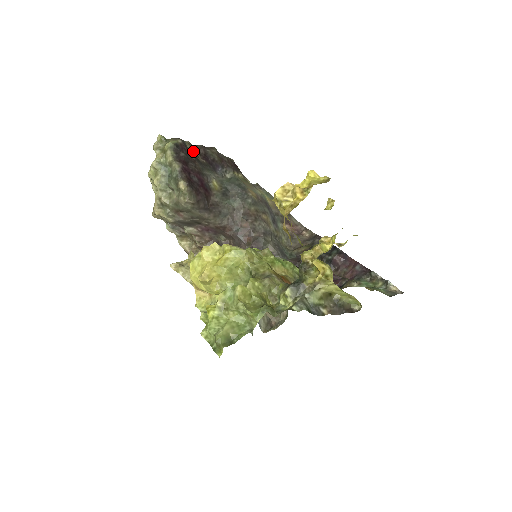
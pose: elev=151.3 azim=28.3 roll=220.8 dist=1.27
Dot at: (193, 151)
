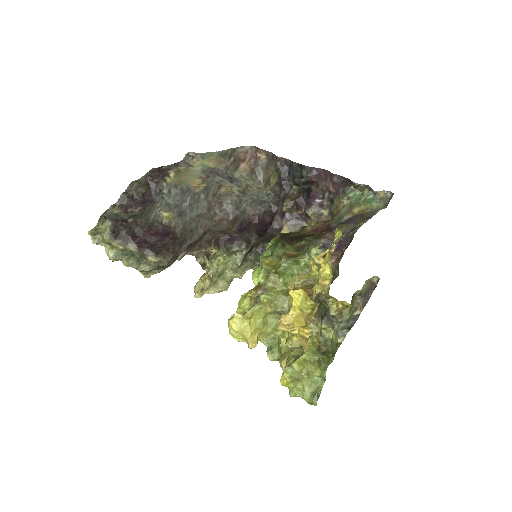
Dot at: (124, 212)
